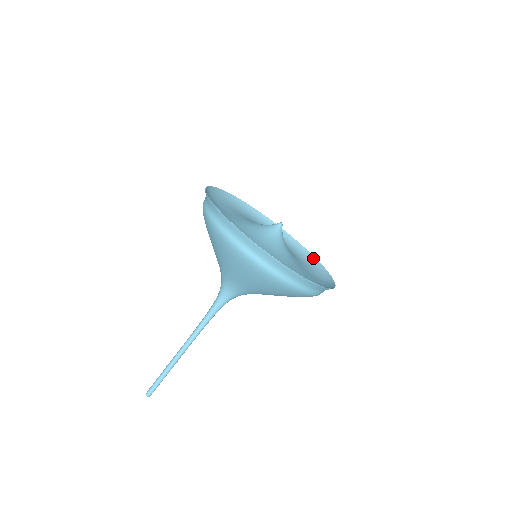
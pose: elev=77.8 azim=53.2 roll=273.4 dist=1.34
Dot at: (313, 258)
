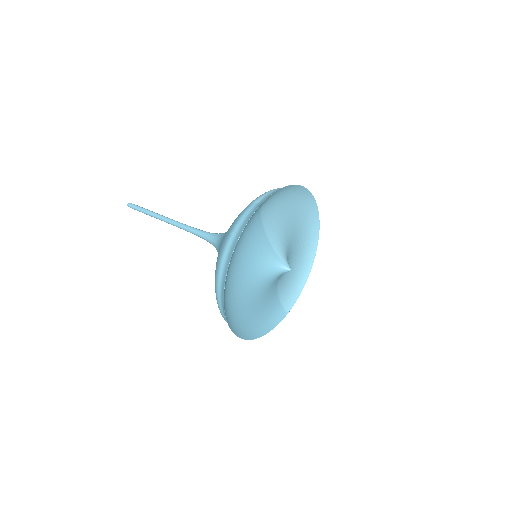
Dot at: (308, 271)
